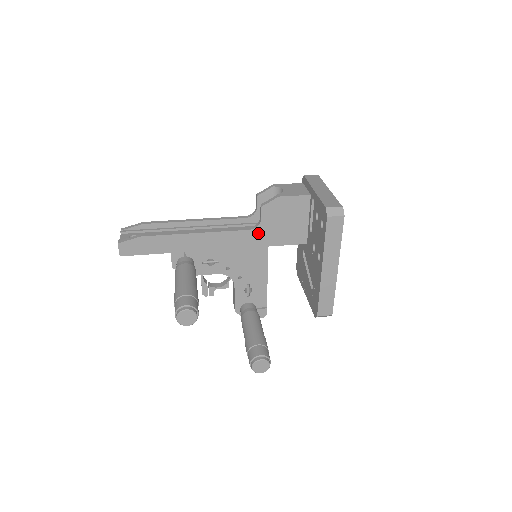
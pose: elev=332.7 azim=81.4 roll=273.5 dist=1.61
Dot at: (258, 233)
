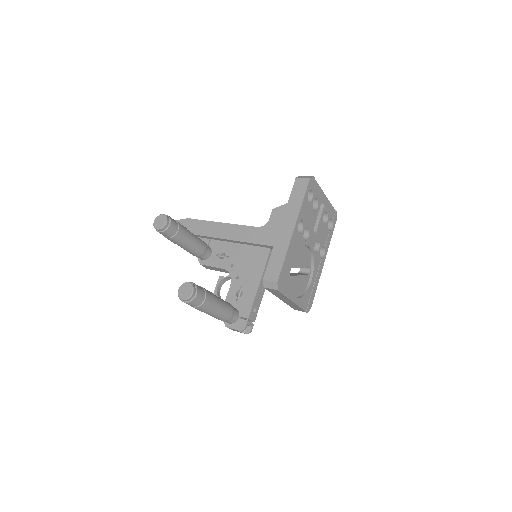
Dot at: (263, 231)
